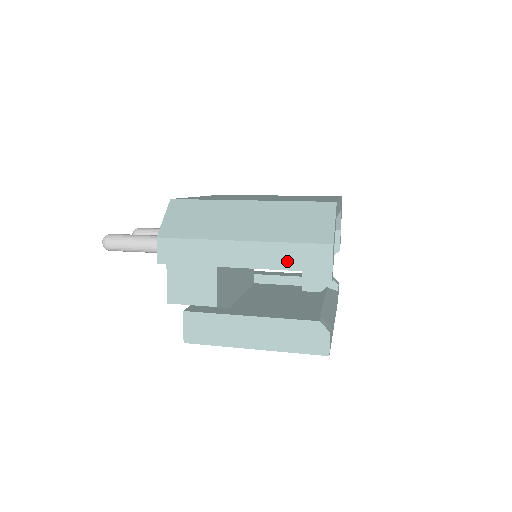
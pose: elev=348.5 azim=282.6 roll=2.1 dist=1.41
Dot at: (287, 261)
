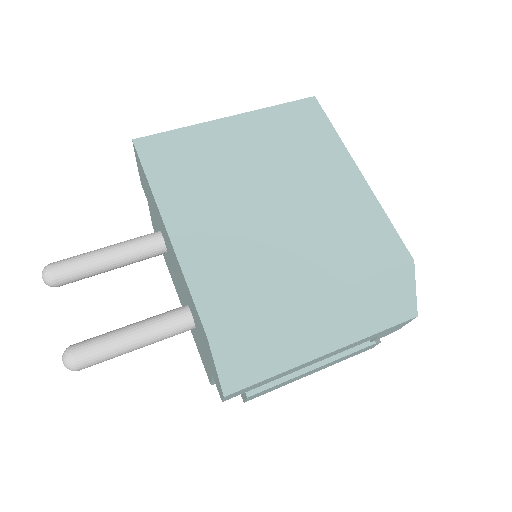
Dot at: (368, 340)
